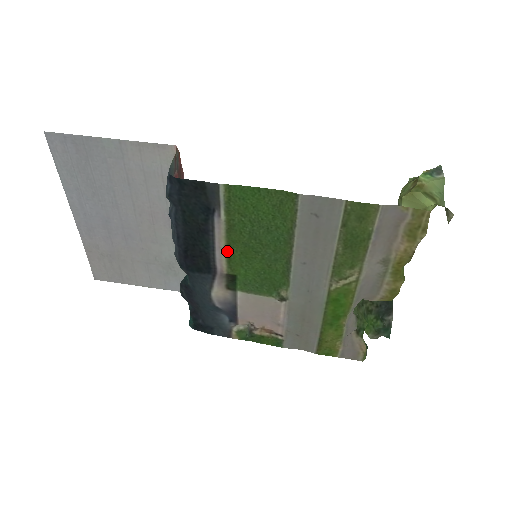
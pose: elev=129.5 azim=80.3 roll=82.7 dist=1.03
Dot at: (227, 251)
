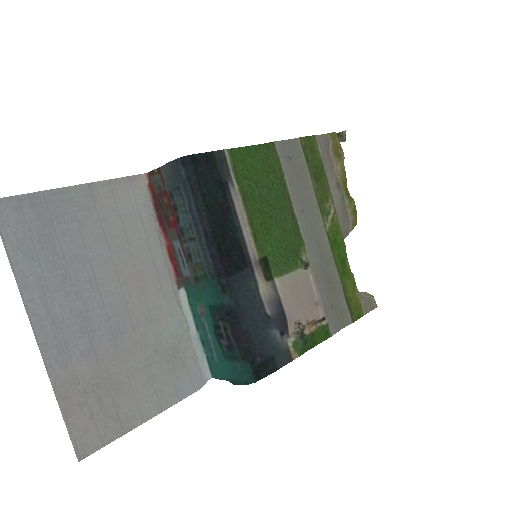
Dot at: (250, 228)
